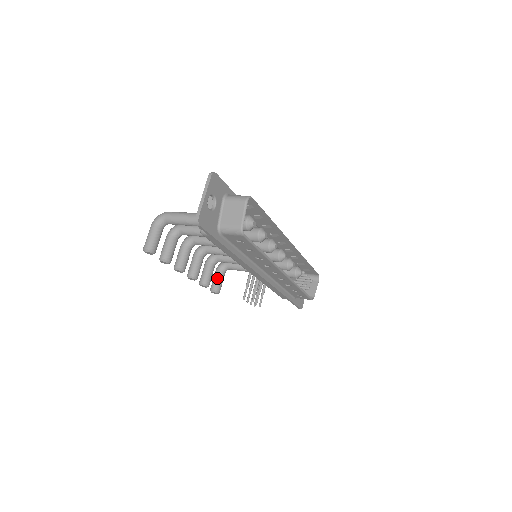
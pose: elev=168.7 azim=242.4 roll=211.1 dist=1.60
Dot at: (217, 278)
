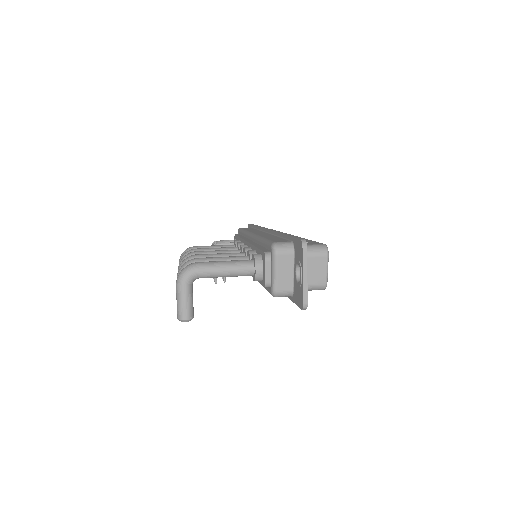
Dot at: occluded
